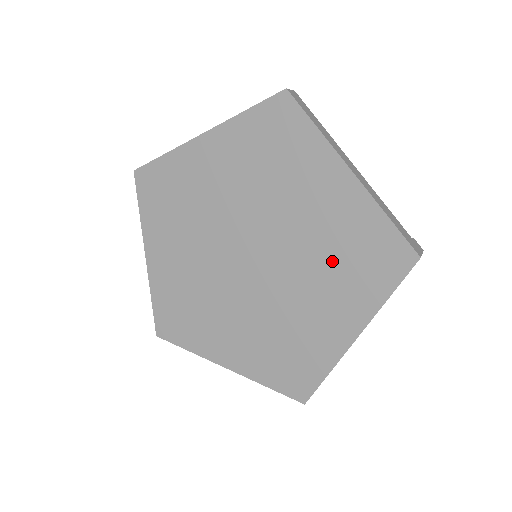
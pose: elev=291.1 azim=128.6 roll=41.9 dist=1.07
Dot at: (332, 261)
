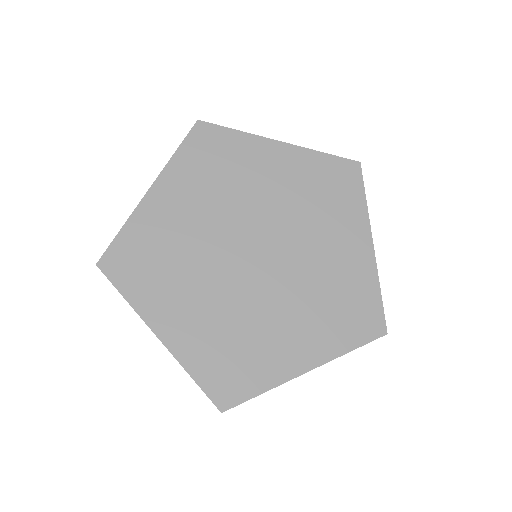
Dot at: (315, 206)
